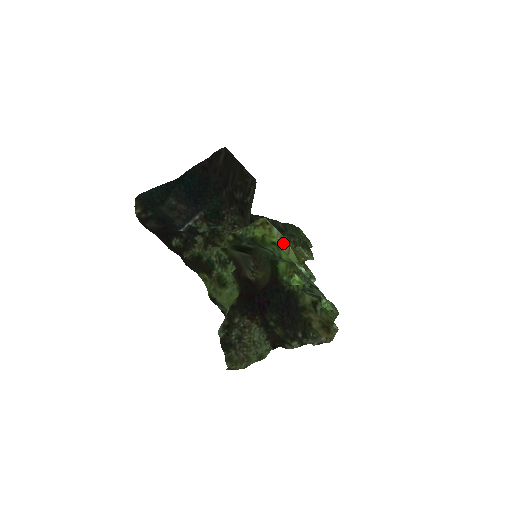
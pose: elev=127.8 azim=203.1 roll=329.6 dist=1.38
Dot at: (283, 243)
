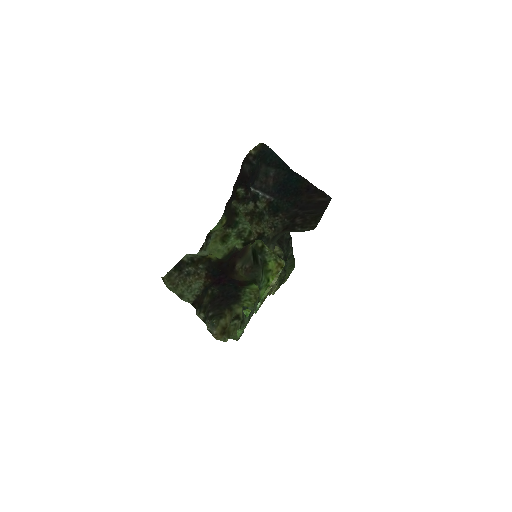
Dot at: occluded
